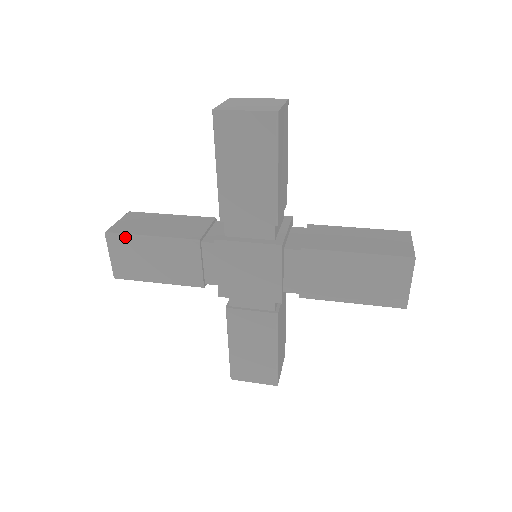
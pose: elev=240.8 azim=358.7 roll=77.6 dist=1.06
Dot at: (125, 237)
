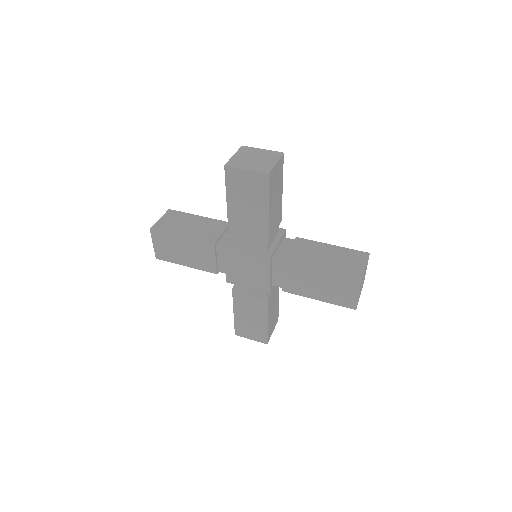
Dot at: (164, 234)
